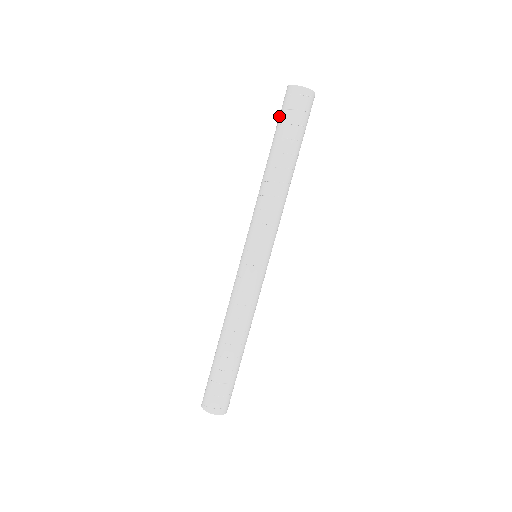
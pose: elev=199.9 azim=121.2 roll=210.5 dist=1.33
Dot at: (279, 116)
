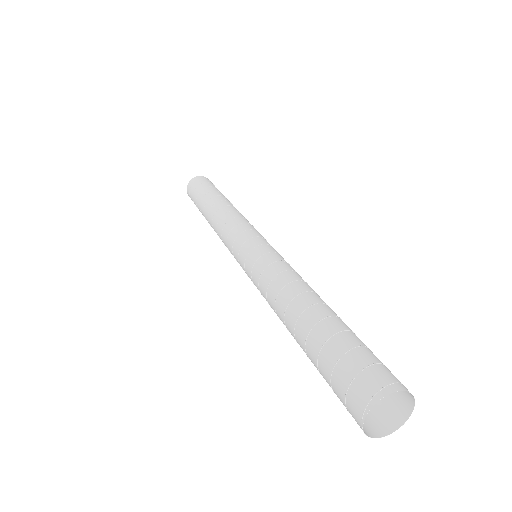
Dot at: (197, 189)
